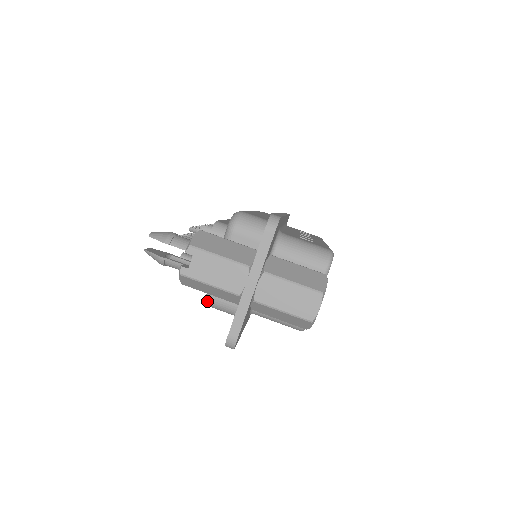
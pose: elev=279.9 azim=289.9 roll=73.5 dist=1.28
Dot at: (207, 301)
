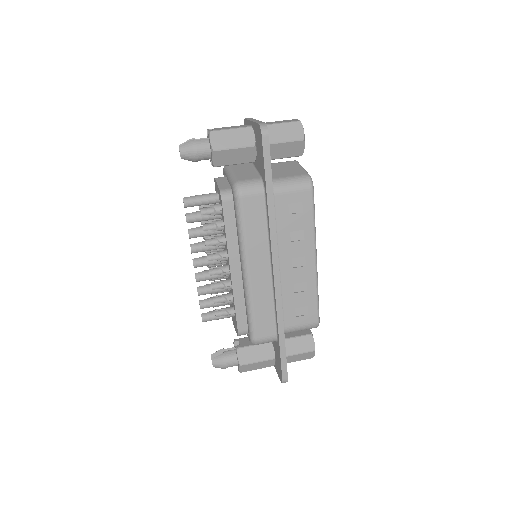
Dot at: (235, 188)
